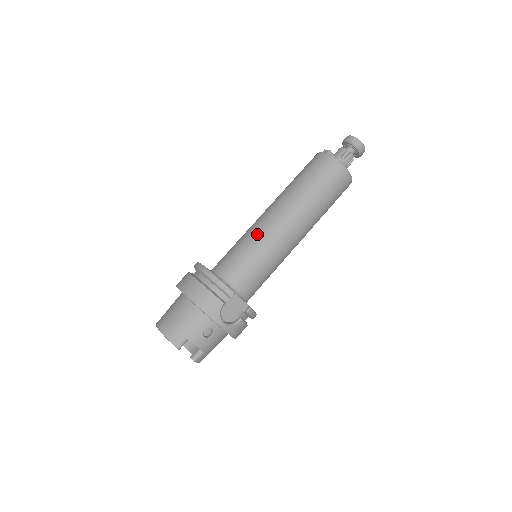
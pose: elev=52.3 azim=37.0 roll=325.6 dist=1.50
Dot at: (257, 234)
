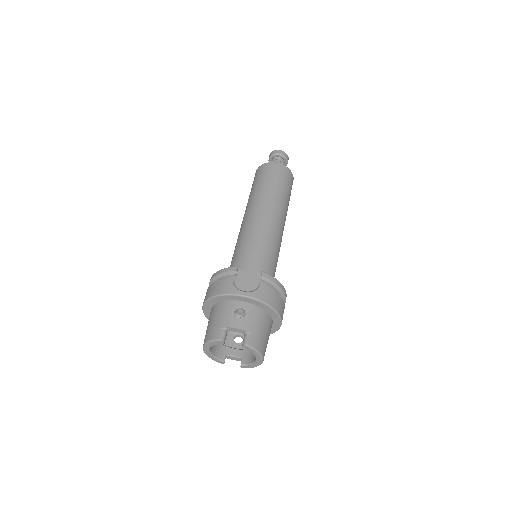
Dot at: (239, 236)
